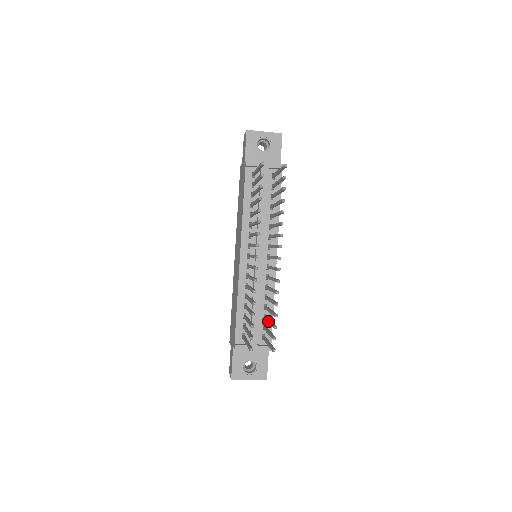
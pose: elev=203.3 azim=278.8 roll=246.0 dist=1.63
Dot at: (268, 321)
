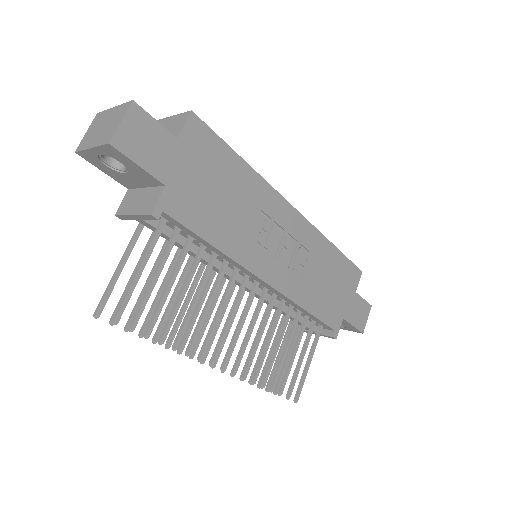
Dot at: (291, 354)
